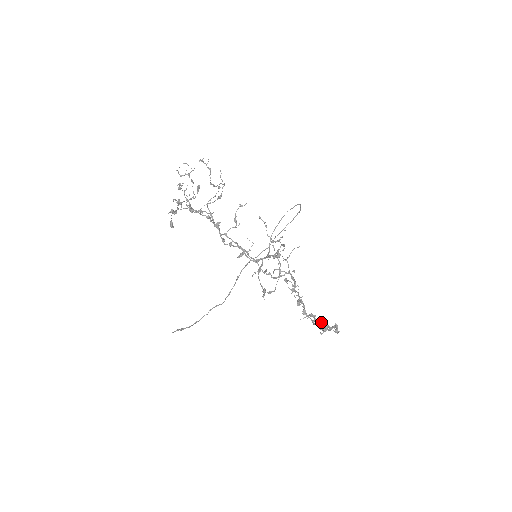
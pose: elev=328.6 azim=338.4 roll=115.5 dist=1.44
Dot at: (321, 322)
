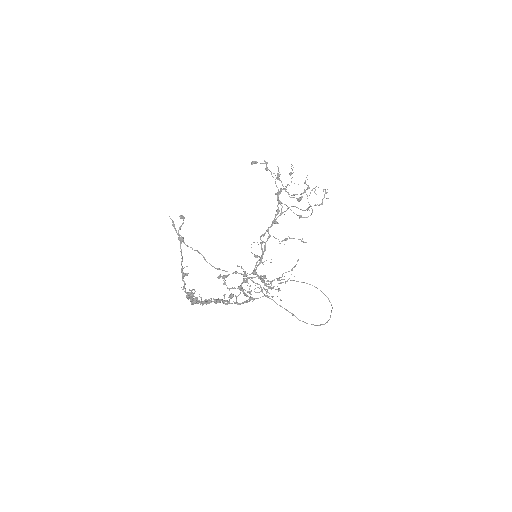
Dot at: occluded
